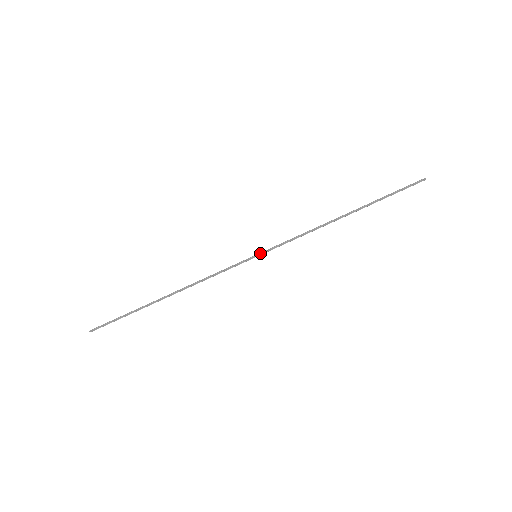
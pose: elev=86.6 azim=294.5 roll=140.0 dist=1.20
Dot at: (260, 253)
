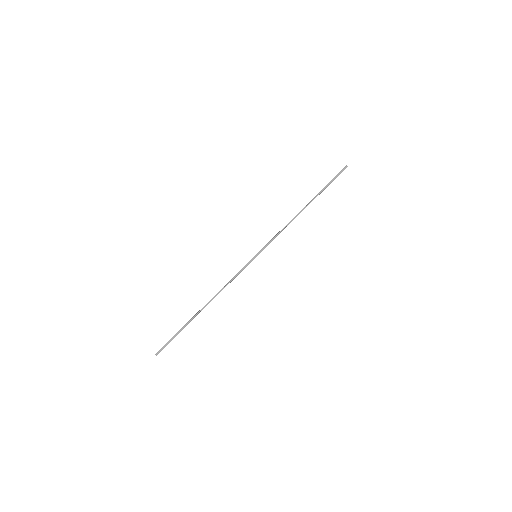
Dot at: (258, 253)
